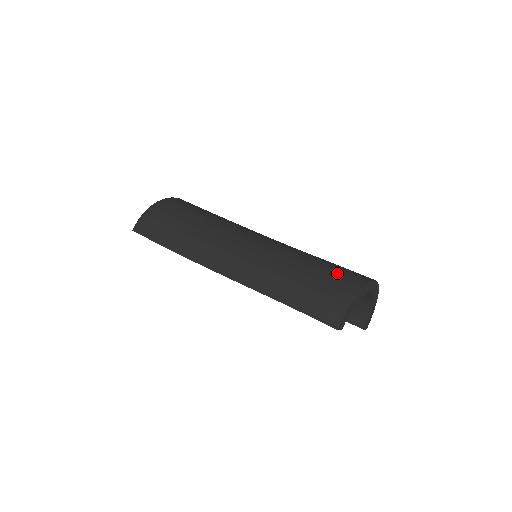
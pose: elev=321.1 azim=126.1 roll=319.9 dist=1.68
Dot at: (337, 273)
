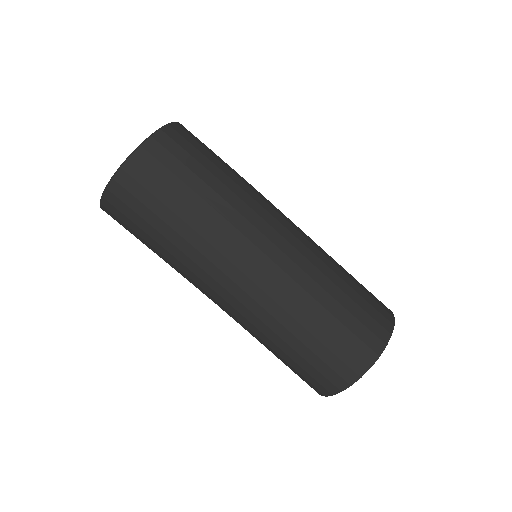
Dot at: (331, 358)
